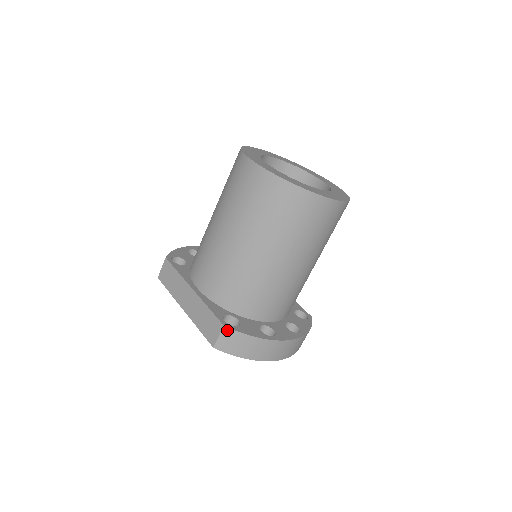
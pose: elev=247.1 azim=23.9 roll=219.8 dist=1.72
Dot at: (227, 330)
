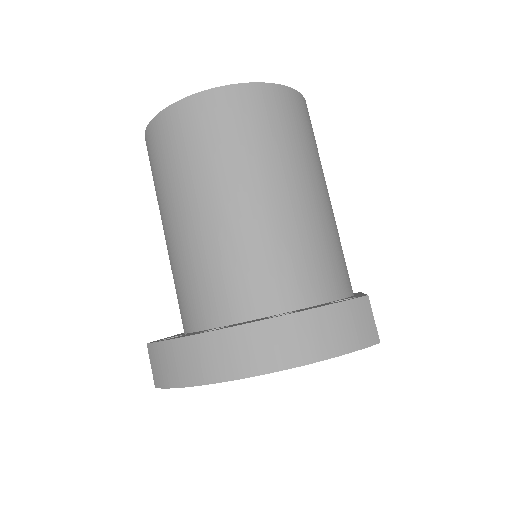
Dot at: (150, 348)
